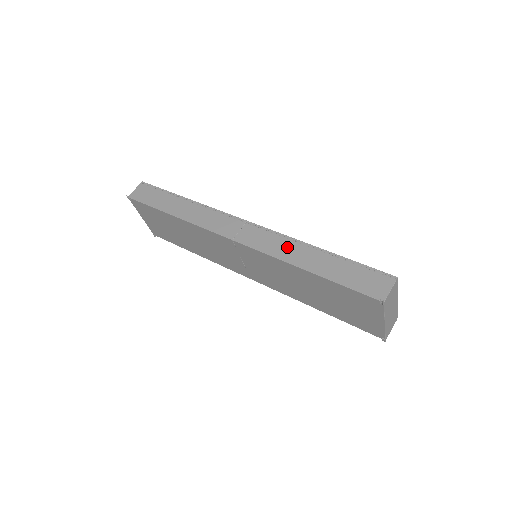
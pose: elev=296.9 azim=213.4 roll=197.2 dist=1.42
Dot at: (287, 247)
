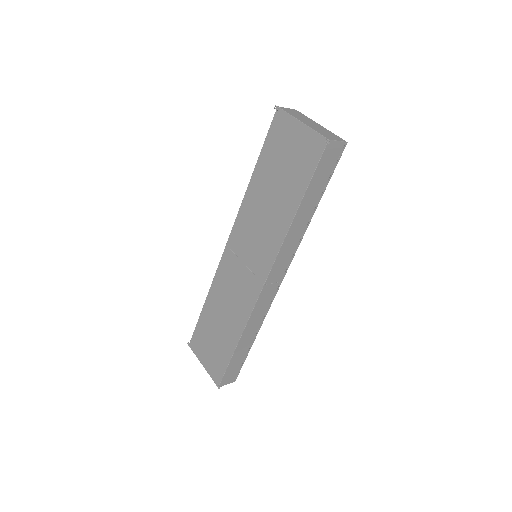
Dot at: occluded
